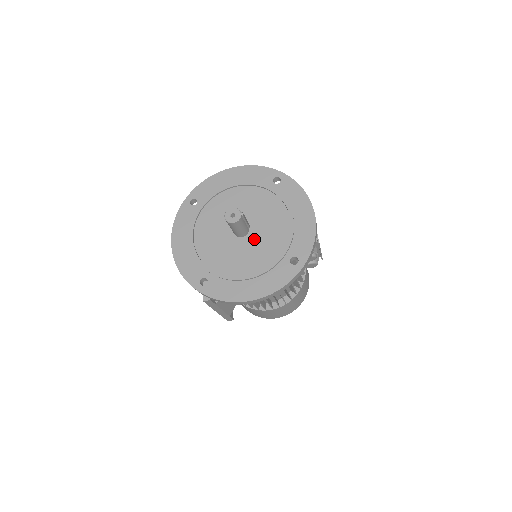
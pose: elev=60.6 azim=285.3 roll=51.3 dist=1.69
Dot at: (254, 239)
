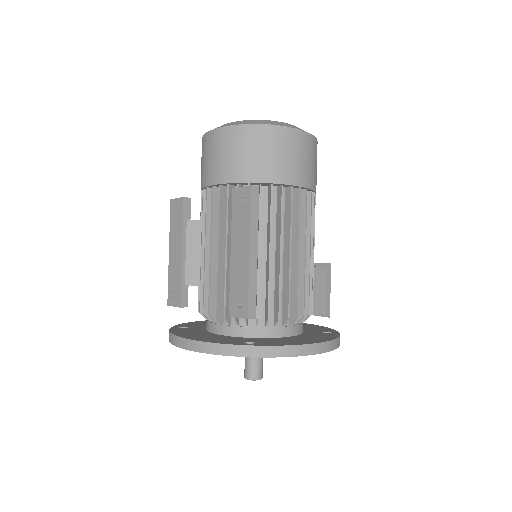
Dot at: occluded
